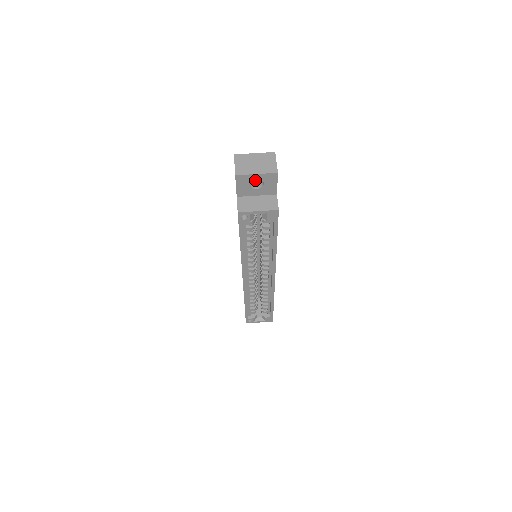
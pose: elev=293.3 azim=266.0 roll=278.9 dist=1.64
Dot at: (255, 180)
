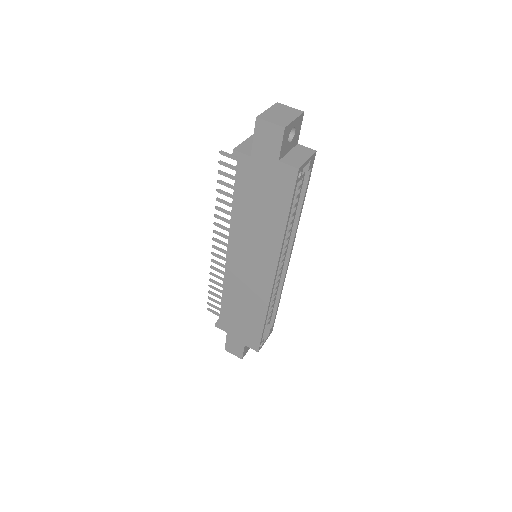
Dot at: occluded
